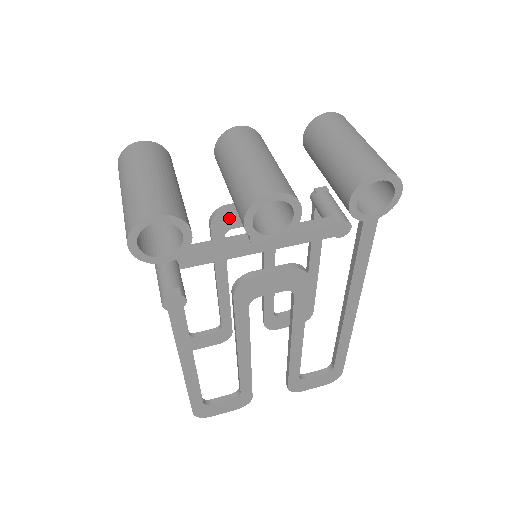
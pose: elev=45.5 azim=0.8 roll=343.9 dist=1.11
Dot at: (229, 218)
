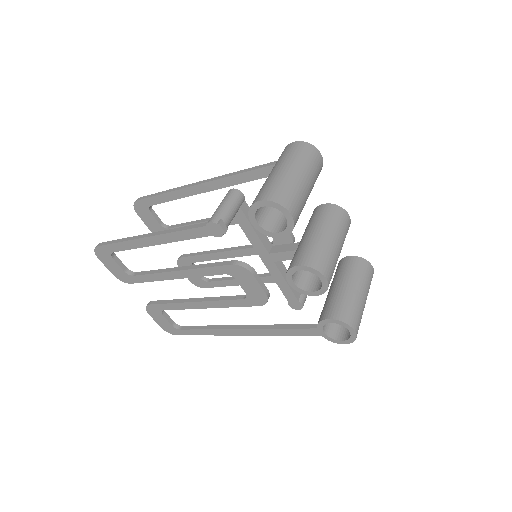
Dot at: occluded
